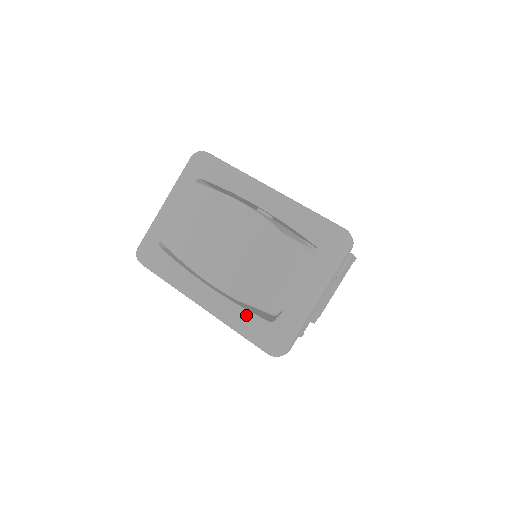
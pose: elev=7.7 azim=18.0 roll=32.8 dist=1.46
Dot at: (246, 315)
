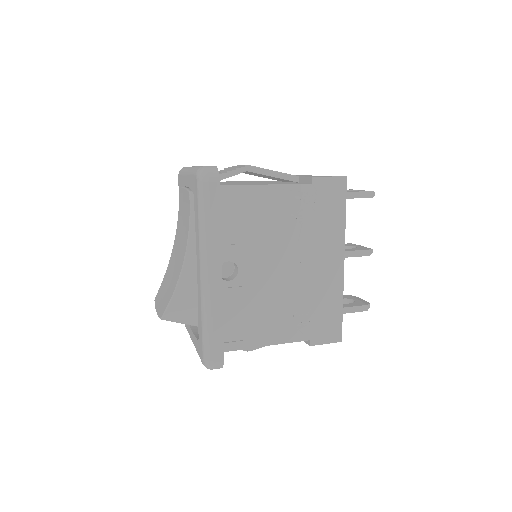
Dot at: occluded
